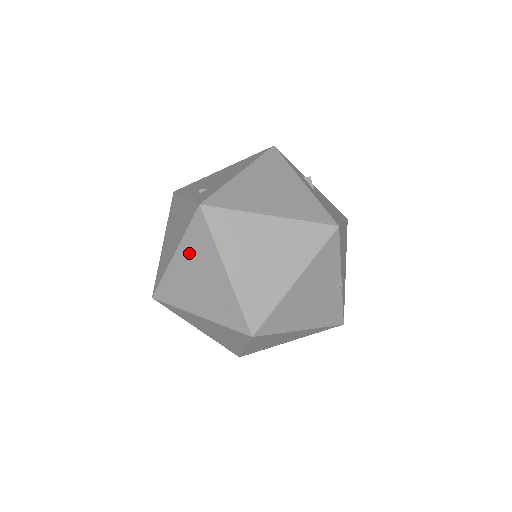
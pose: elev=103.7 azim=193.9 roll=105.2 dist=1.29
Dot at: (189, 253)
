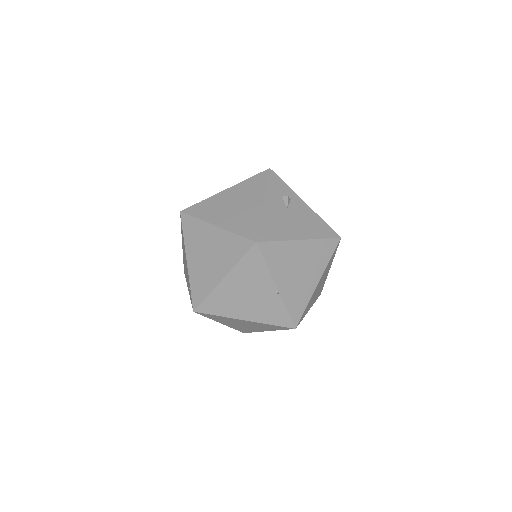
Dot at: occluded
